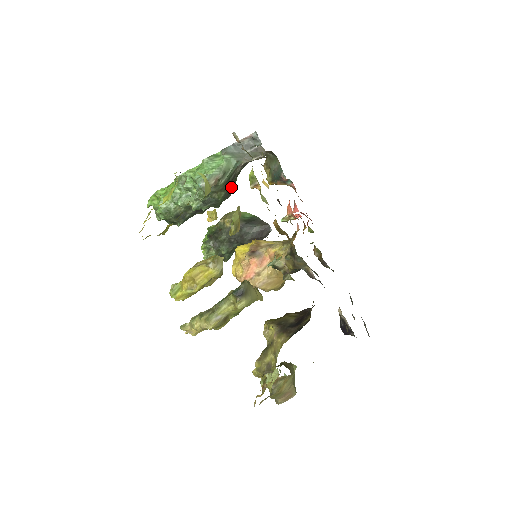
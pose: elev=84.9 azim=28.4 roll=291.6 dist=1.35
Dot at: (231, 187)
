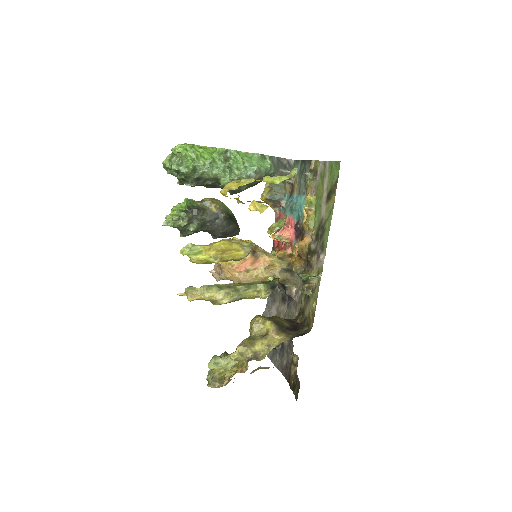
Dot at: occluded
